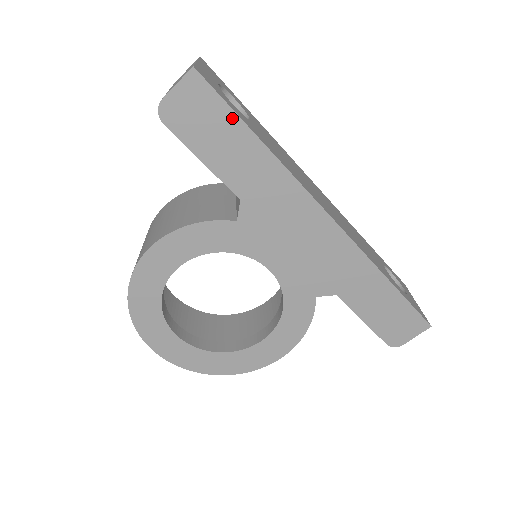
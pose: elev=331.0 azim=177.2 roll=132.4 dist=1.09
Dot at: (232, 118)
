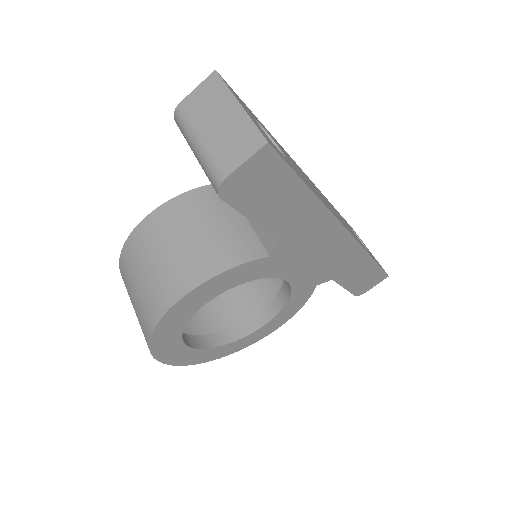
Dot at: (292, 180)
